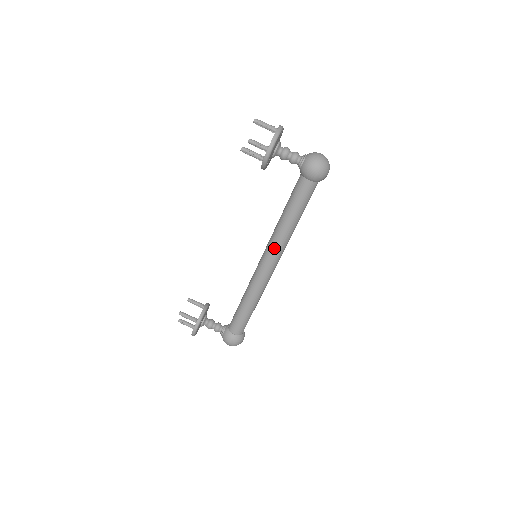
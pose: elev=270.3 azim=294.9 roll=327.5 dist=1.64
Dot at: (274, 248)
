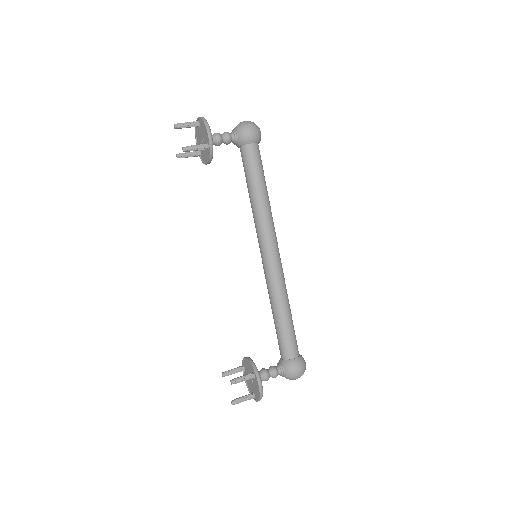
Dot at: (267, 229)
